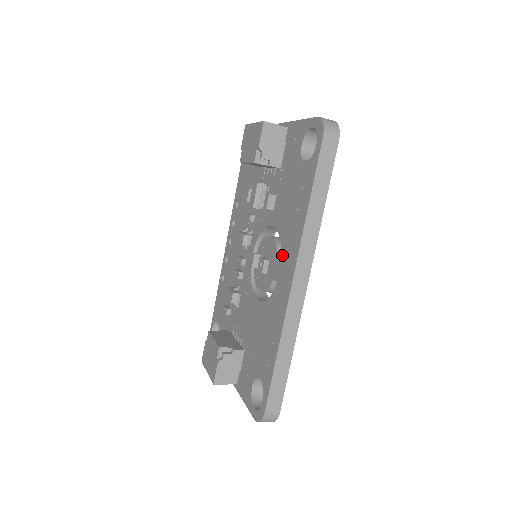
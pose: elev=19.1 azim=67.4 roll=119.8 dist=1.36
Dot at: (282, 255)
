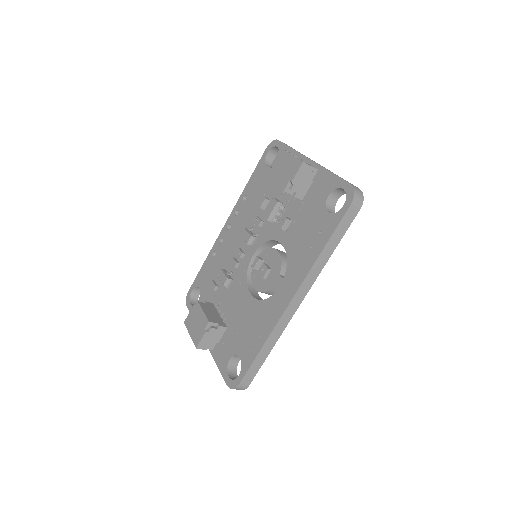
Dot at: (286, 274)
